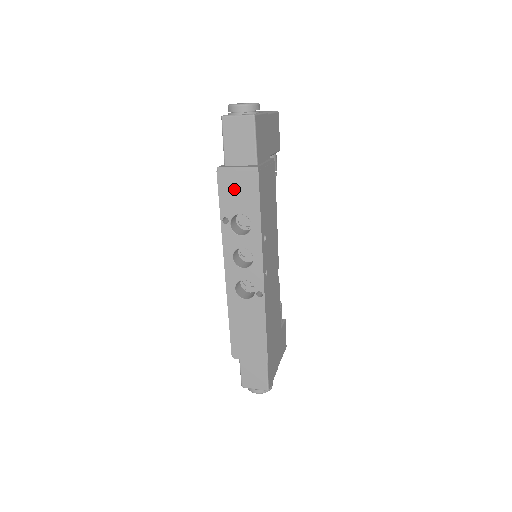
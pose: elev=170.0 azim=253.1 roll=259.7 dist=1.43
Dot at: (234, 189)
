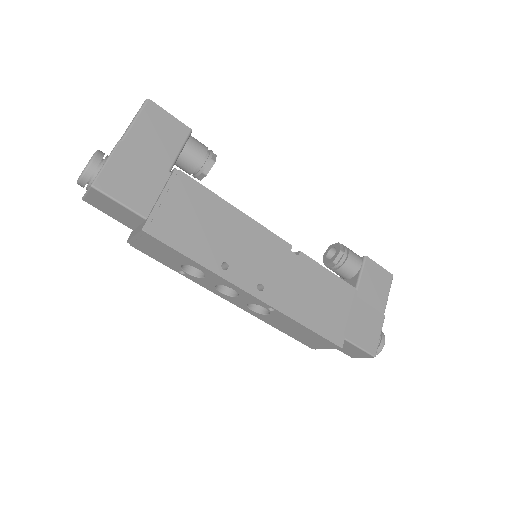
Dot at: (154, 251)
